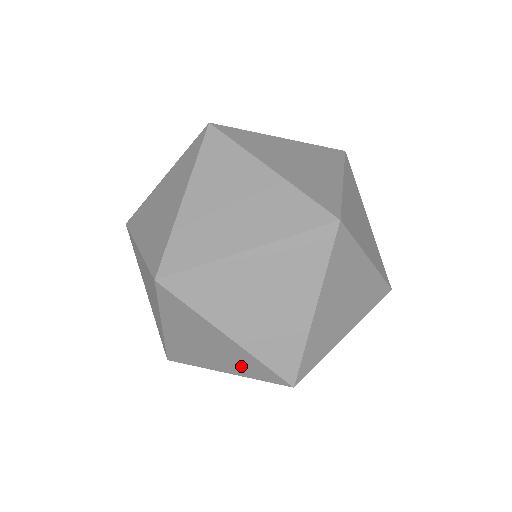
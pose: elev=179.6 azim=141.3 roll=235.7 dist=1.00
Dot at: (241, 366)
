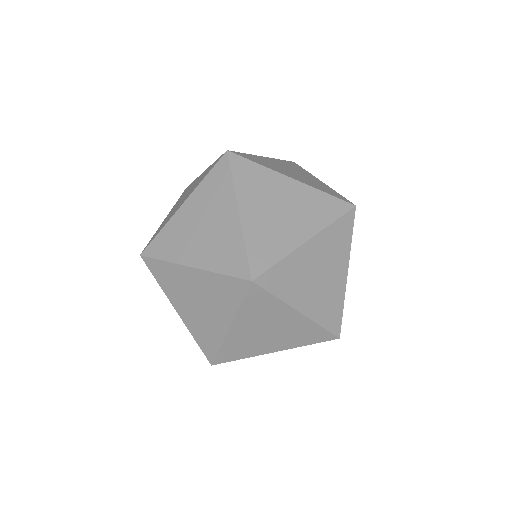
Dot at: occluded
